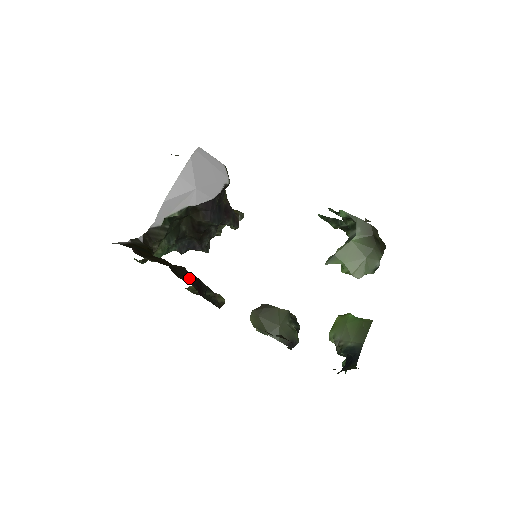
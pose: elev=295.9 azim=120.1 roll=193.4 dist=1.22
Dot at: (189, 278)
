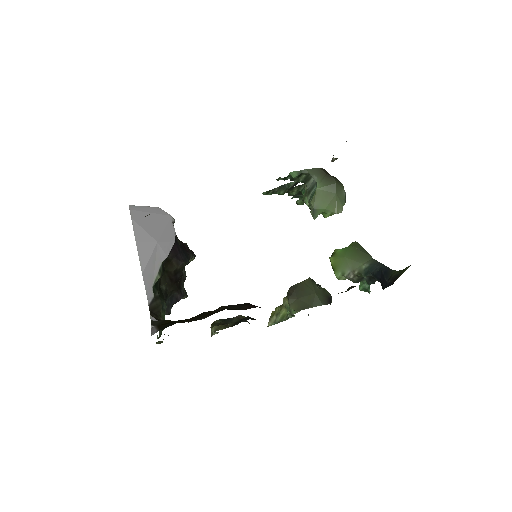
Dot at: (246, 306)
